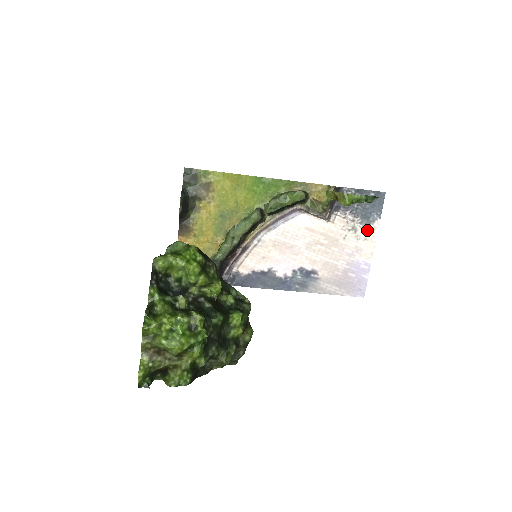
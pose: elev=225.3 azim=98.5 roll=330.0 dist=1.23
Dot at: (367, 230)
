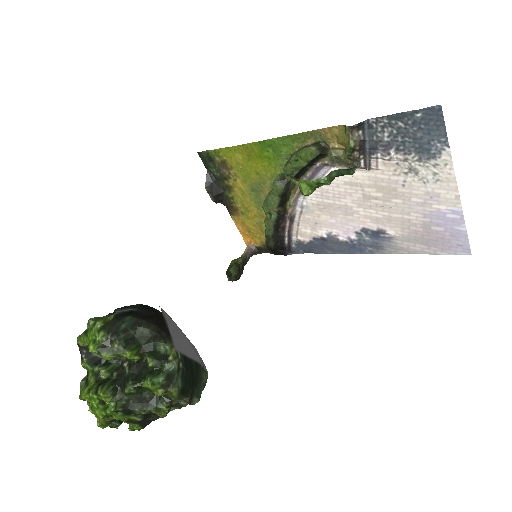
Dot at: (434, 167)
